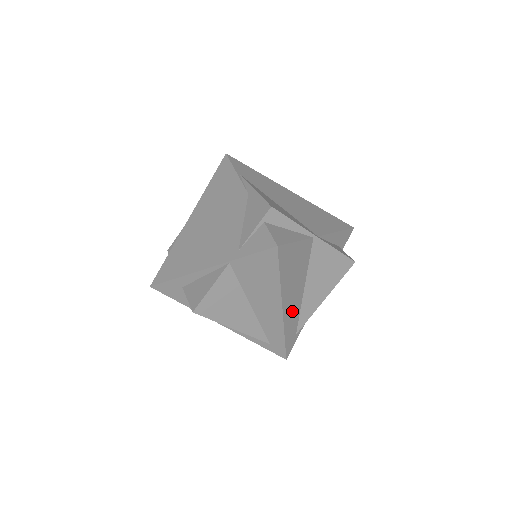
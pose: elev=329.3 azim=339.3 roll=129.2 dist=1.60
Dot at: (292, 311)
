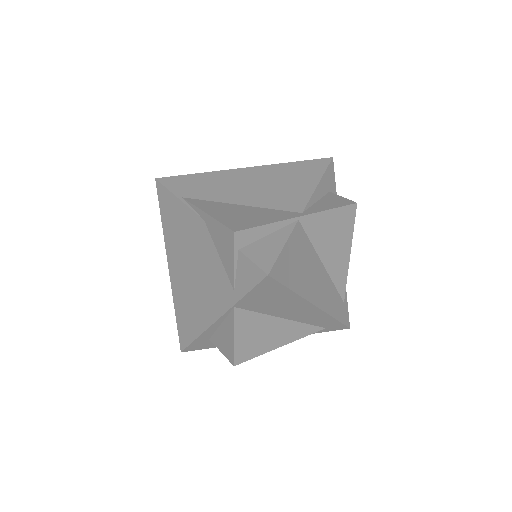
Dot at: (326, 294)
